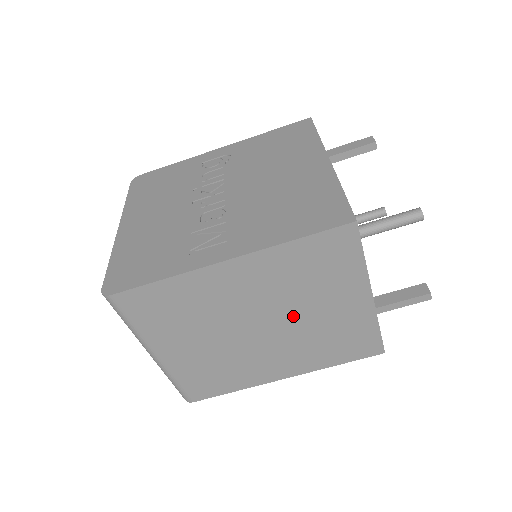
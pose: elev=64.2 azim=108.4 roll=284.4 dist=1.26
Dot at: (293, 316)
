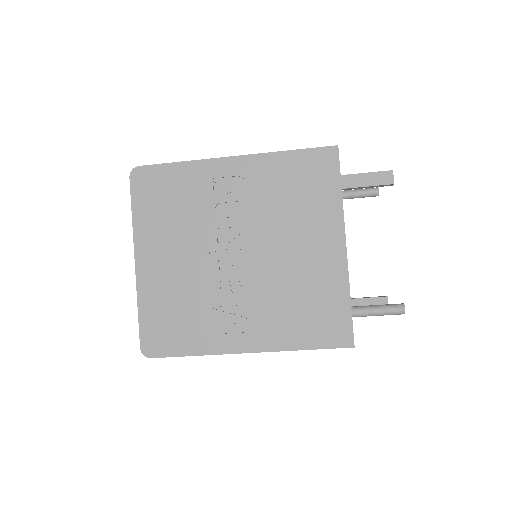
Dot at: occluded
